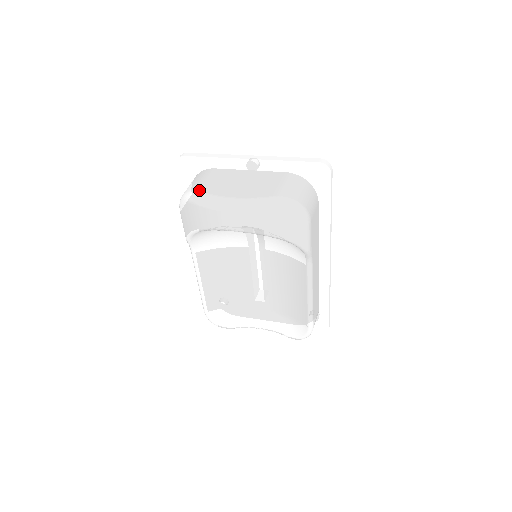
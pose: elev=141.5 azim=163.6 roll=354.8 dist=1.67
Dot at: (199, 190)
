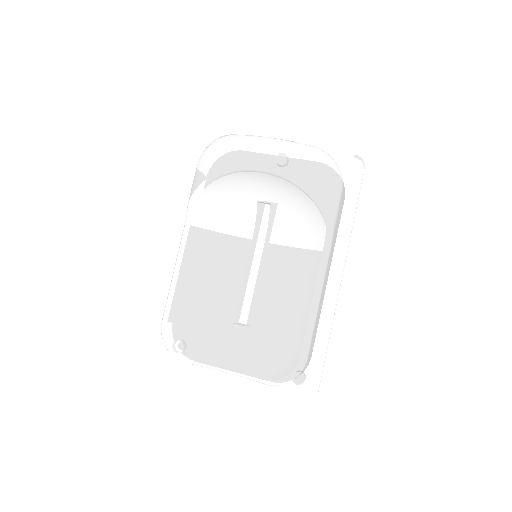
Dot at: occluded
